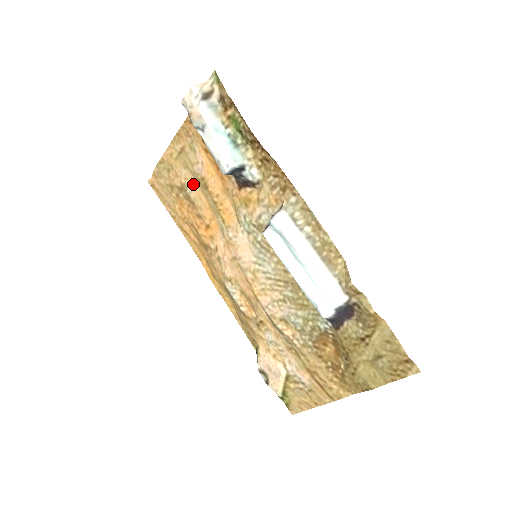
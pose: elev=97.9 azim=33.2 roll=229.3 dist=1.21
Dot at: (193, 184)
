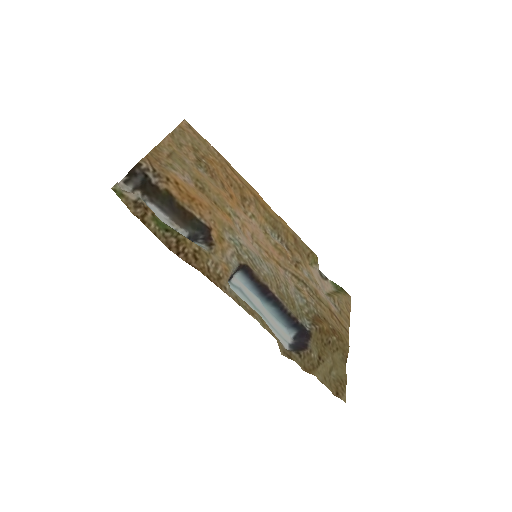
Dot at: (198, 173)
